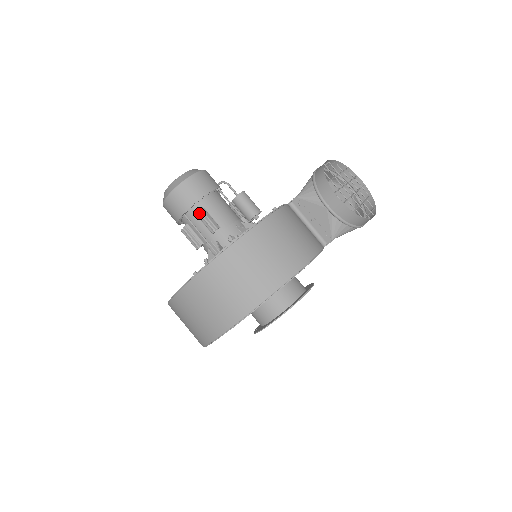
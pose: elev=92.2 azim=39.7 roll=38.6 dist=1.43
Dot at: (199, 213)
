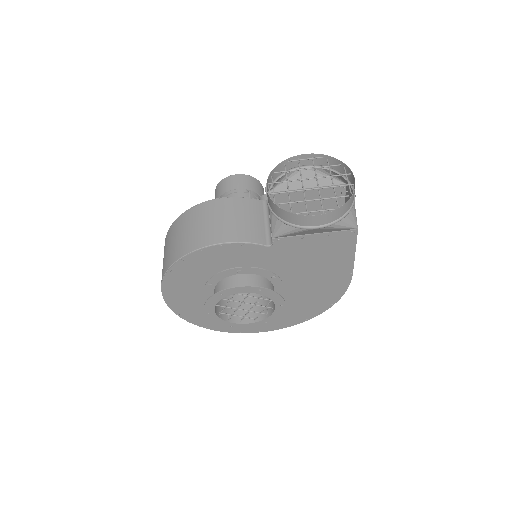
Dot at: occluded
